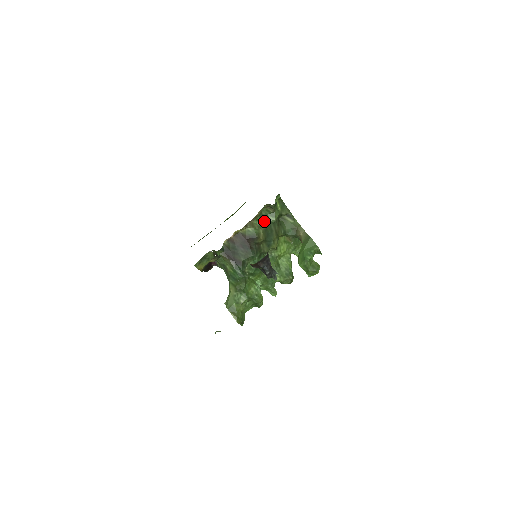
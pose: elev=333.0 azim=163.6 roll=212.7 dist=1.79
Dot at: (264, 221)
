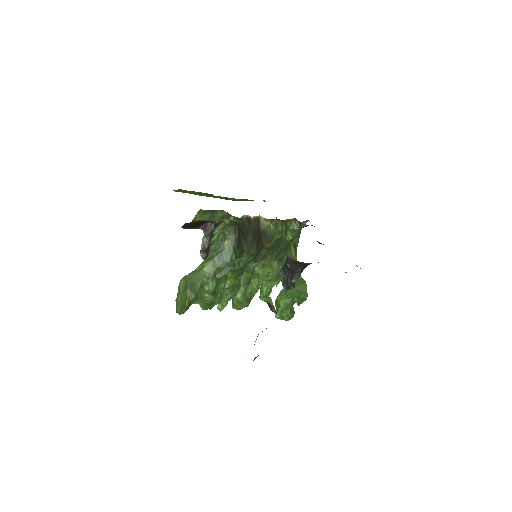
Dot at: (283, 231)
